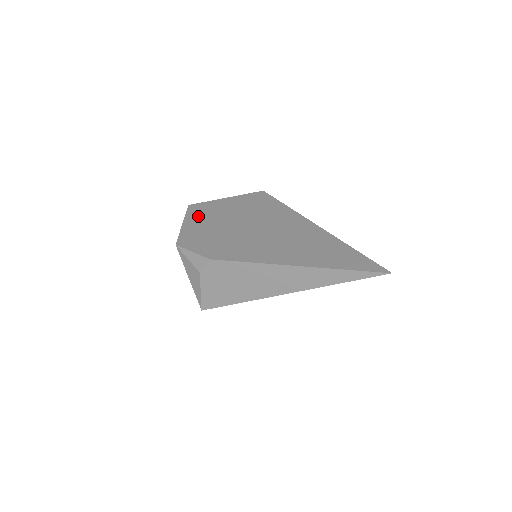
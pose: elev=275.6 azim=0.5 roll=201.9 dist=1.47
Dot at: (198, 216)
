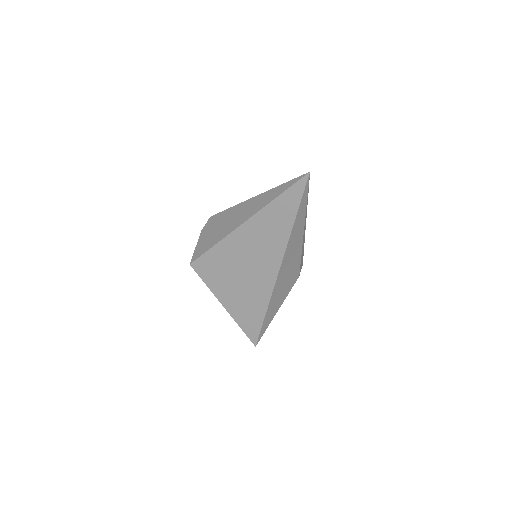
Dot at: occluded
